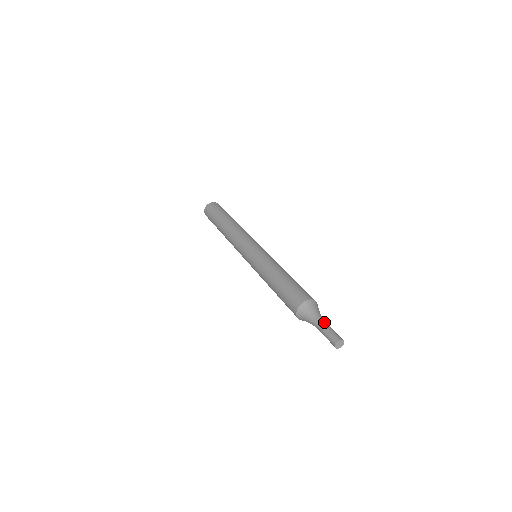
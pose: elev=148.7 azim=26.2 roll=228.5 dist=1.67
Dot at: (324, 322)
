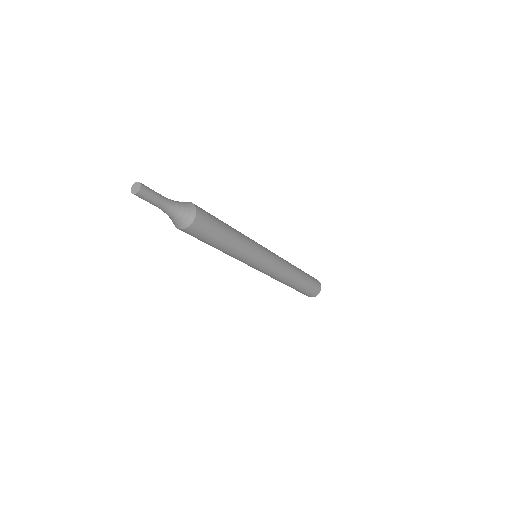
Dot at: occluded
